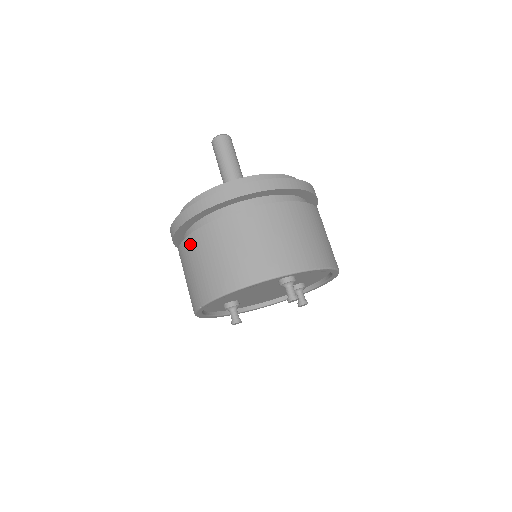
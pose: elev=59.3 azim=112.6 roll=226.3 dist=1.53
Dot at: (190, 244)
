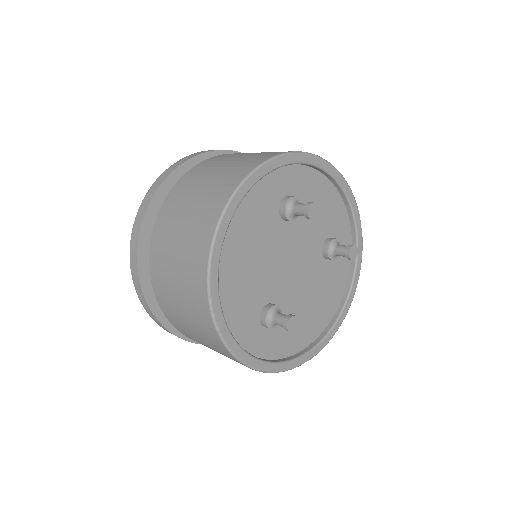
Dot at: (155, 267)
